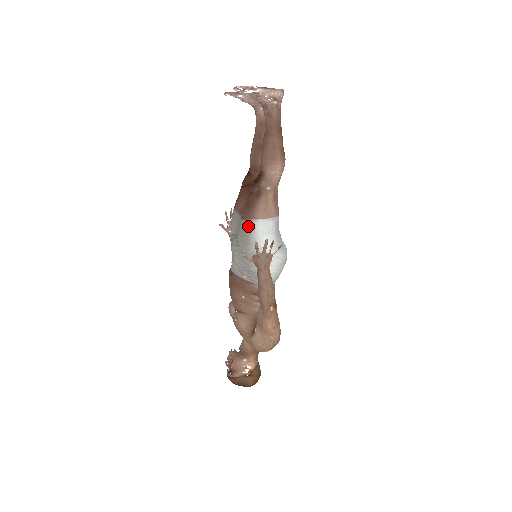
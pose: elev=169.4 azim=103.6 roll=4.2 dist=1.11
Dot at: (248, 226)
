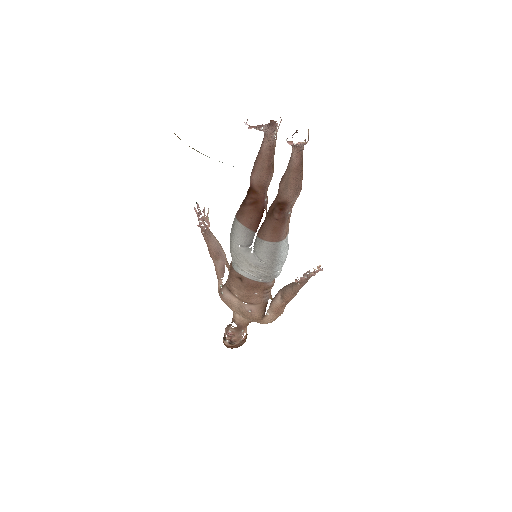
Dot at: (276, 247)
